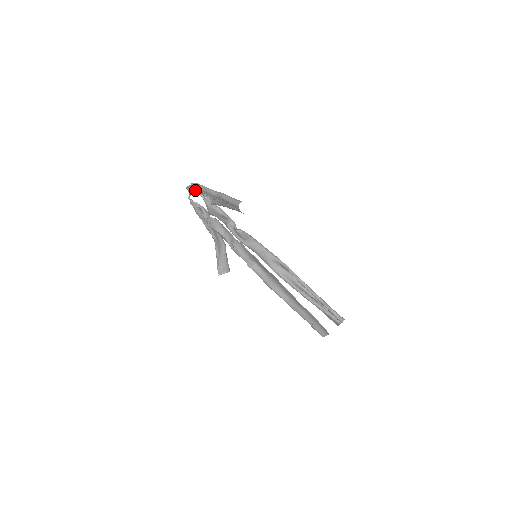
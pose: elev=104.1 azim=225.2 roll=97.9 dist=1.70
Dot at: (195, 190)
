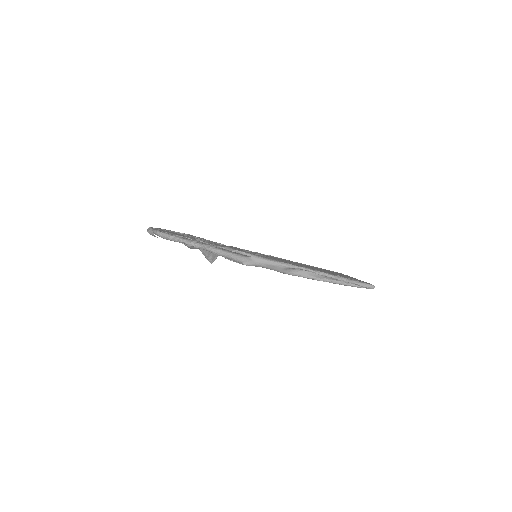
Dot at: occluded
